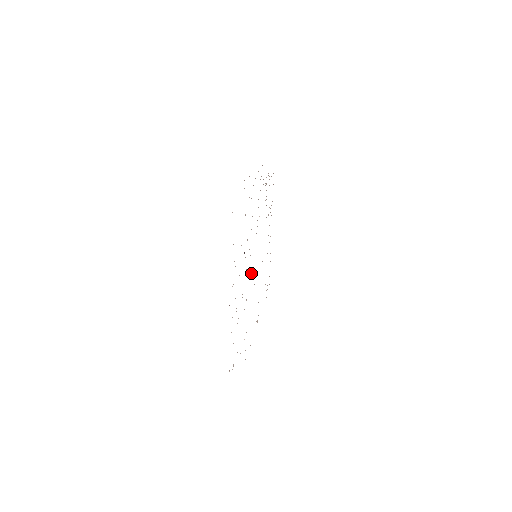
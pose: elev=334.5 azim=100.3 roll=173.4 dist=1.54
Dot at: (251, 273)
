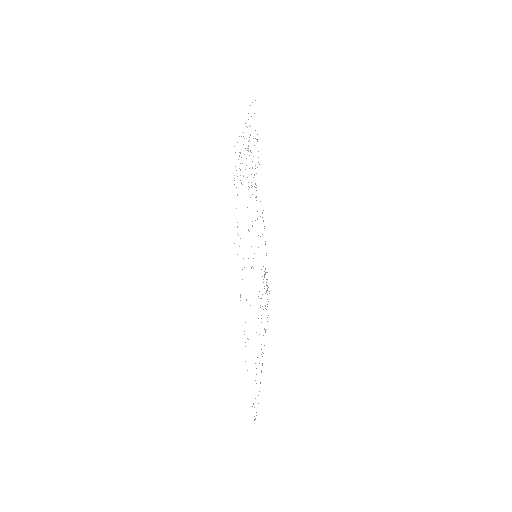
Dot at: occluded
